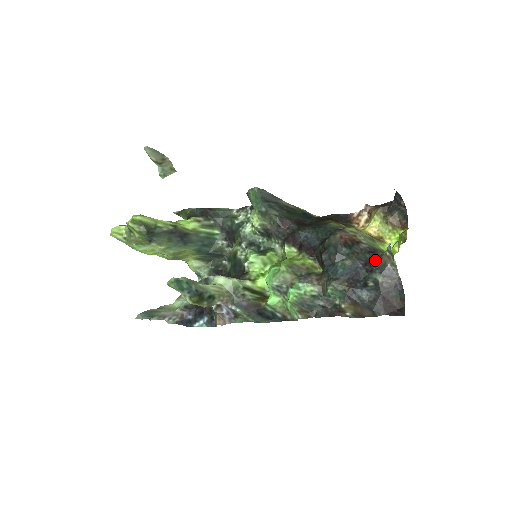
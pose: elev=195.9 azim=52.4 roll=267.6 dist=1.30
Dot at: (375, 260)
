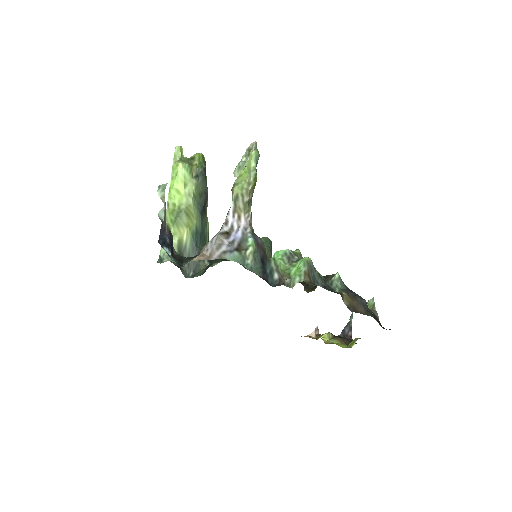
Dot at: occluded
